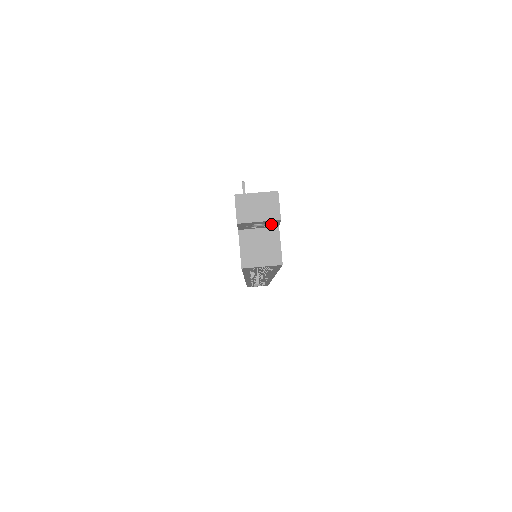
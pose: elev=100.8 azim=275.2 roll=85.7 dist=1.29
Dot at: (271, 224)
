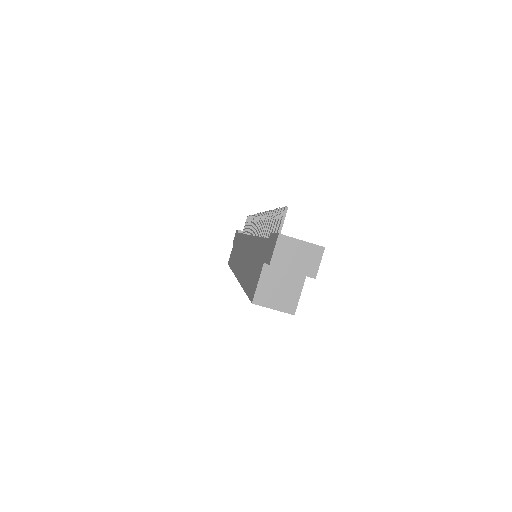
Dot at: occluded
